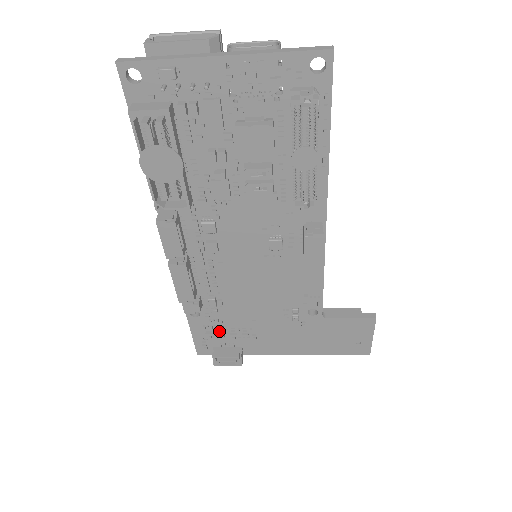
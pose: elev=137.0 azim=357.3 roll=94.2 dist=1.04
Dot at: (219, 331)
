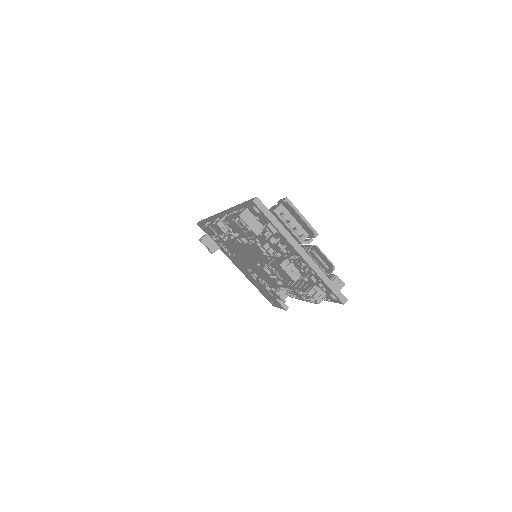
Dot at: (214, 238)
